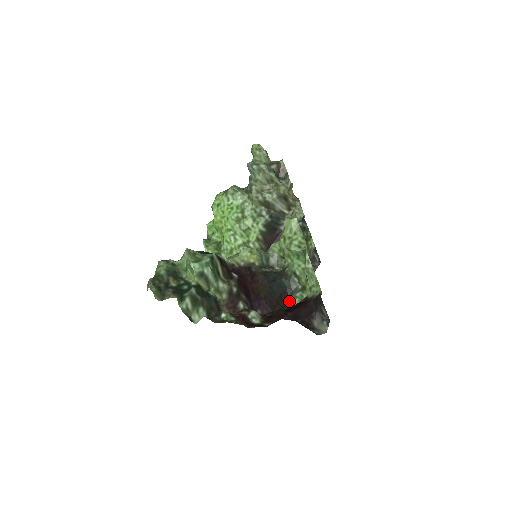
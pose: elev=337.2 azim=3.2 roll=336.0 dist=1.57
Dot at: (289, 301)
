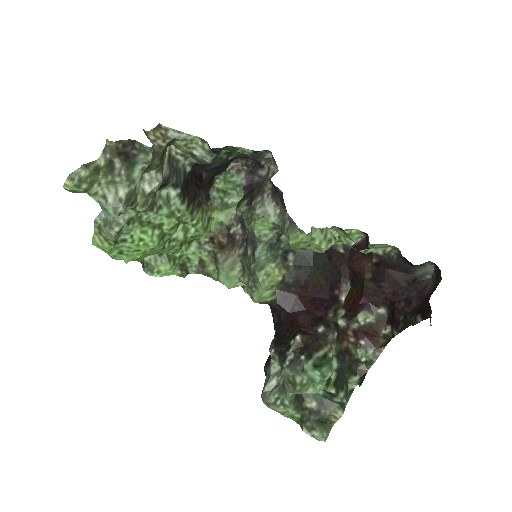
Dot at: (331, 246)
